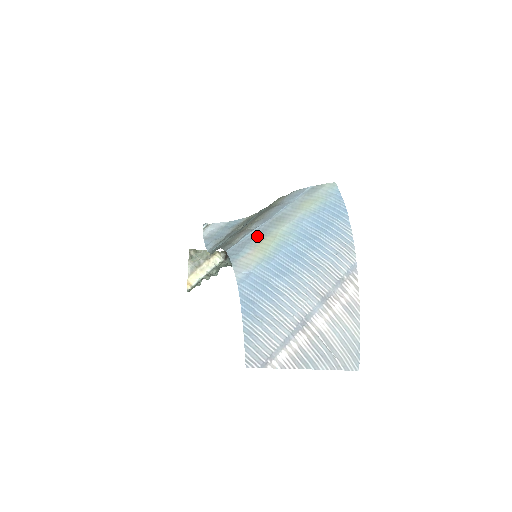
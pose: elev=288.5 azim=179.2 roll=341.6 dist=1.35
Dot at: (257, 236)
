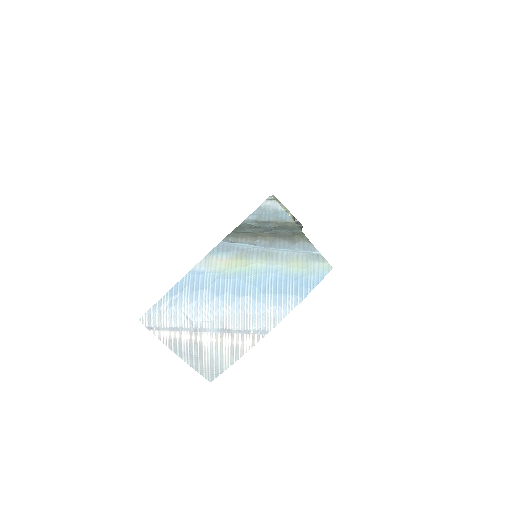
Dot at: (243, 252)
